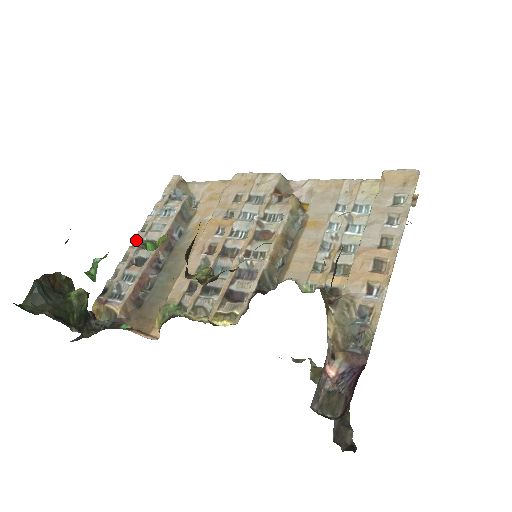
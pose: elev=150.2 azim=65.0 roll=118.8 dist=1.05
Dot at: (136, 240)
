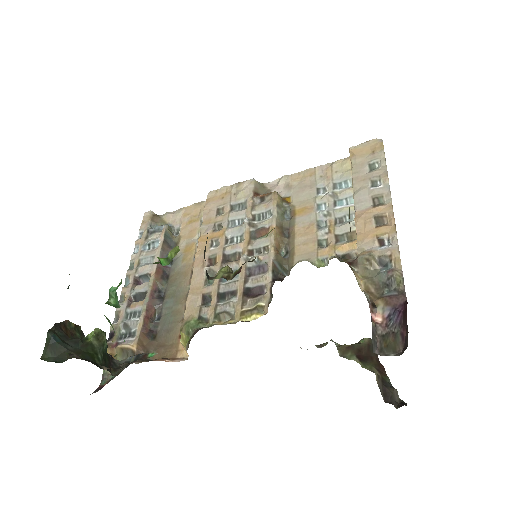
Dot at: (127, 279)
